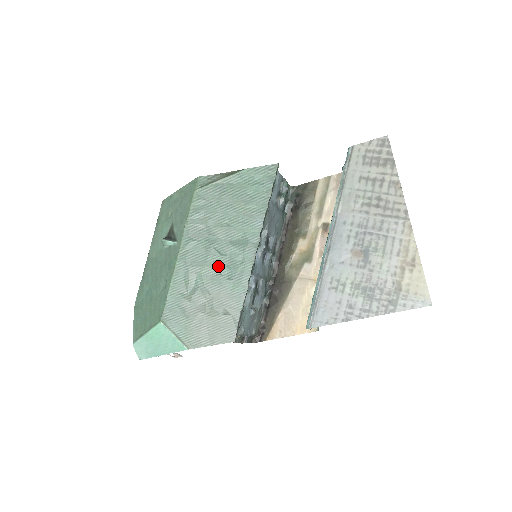
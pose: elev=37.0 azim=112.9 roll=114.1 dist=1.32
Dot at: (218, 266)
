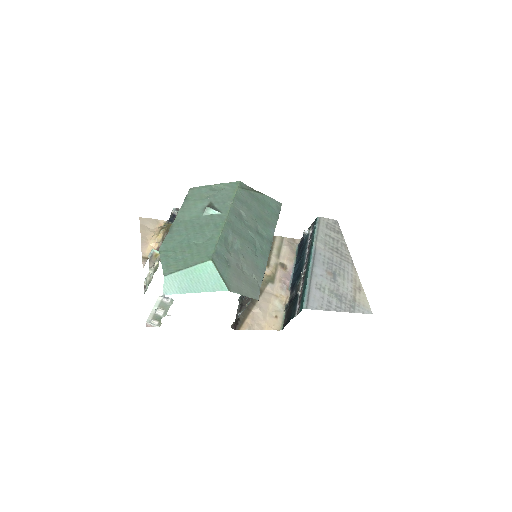
Dot at: (250, 243)
